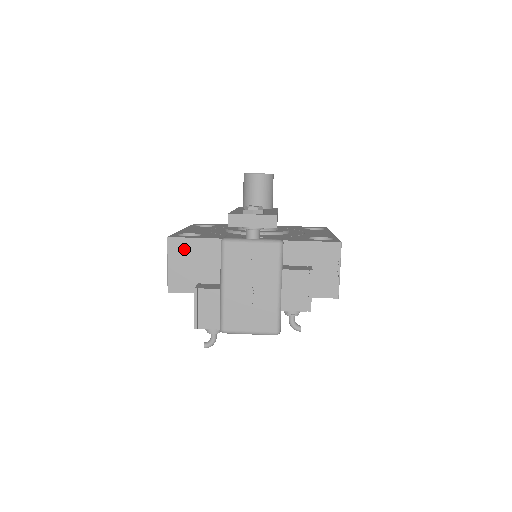
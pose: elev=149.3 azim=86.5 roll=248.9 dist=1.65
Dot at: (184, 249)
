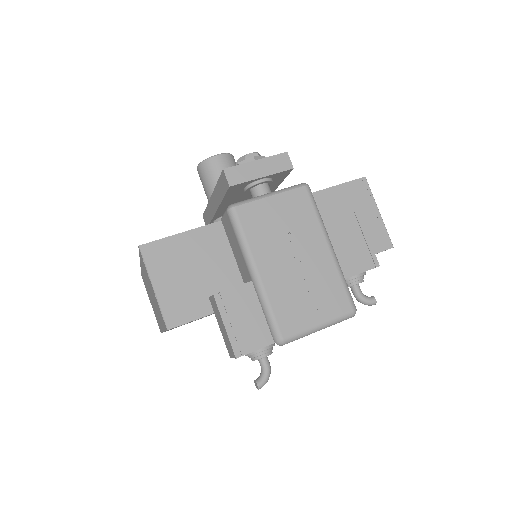
Dot at: (170, 254)
